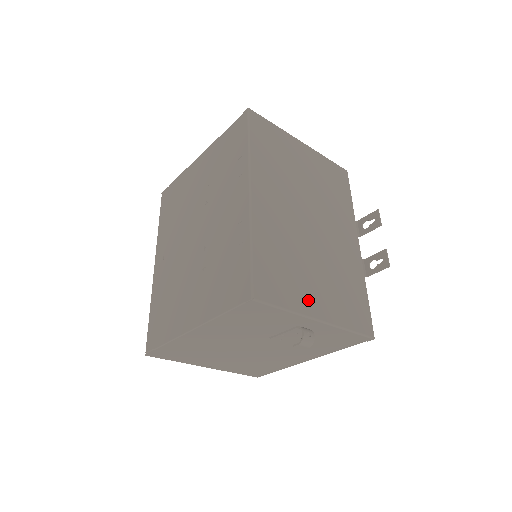
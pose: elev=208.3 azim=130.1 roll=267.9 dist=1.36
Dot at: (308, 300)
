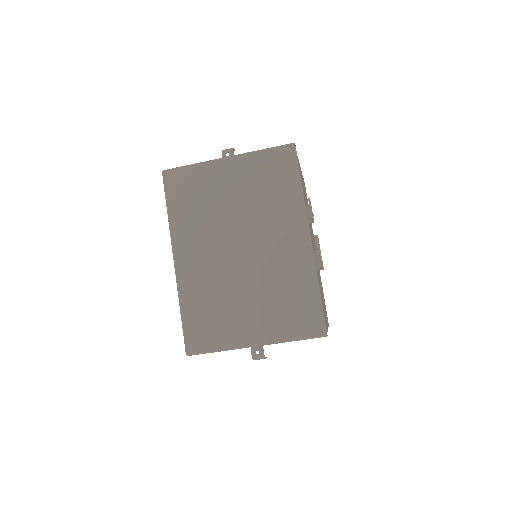
Dot at: (240, 333)
